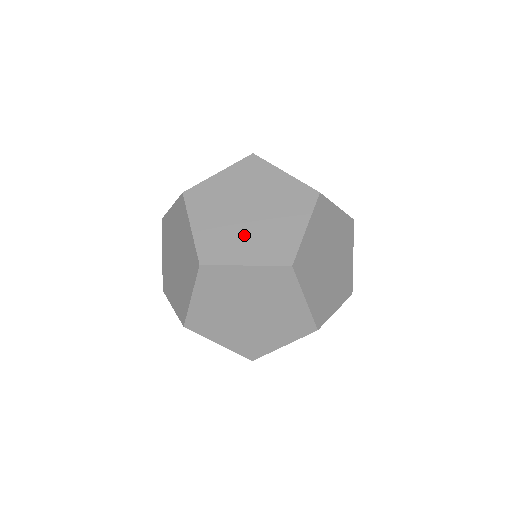
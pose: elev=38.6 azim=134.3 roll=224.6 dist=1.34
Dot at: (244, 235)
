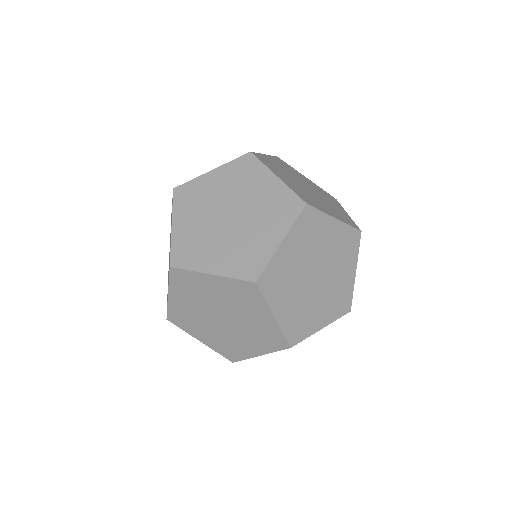
Dot at: occluded
